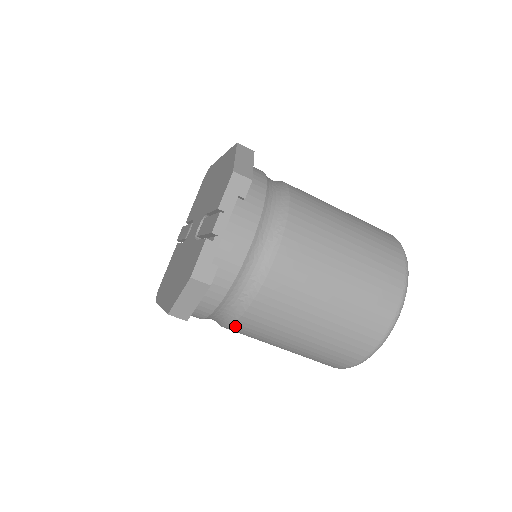
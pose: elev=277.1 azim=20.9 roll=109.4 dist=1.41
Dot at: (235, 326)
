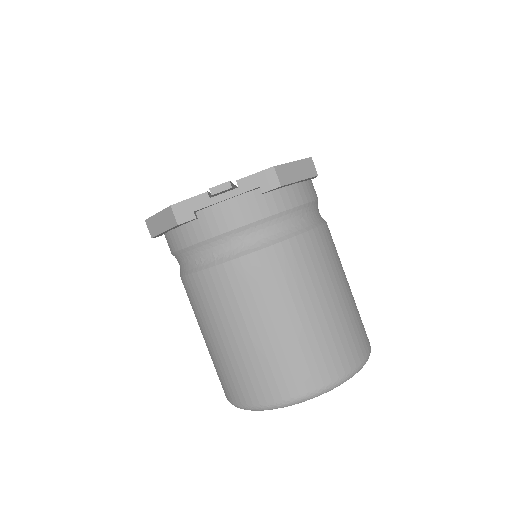
Dot at: (183, 280)
